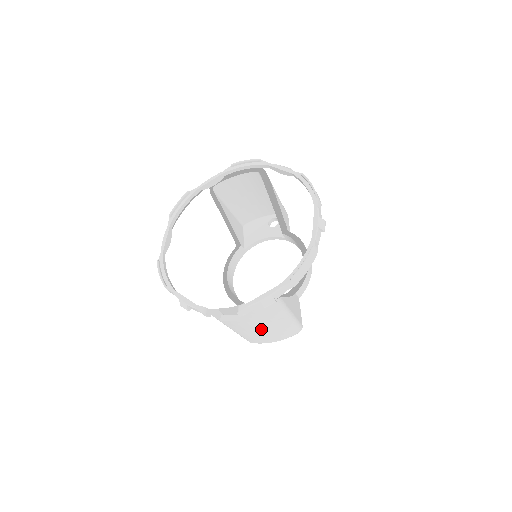
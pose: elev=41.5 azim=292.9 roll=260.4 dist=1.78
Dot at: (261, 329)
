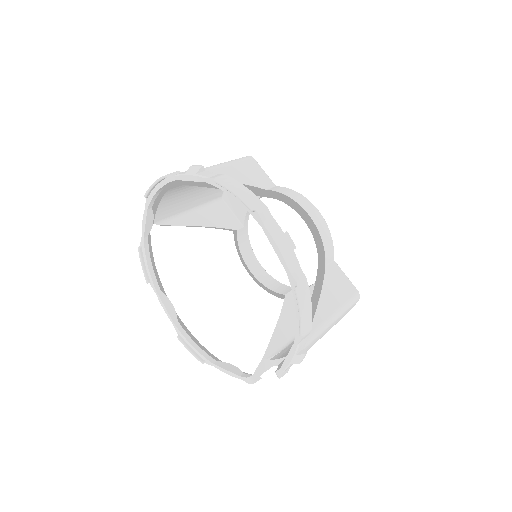
Dot at: occluded
